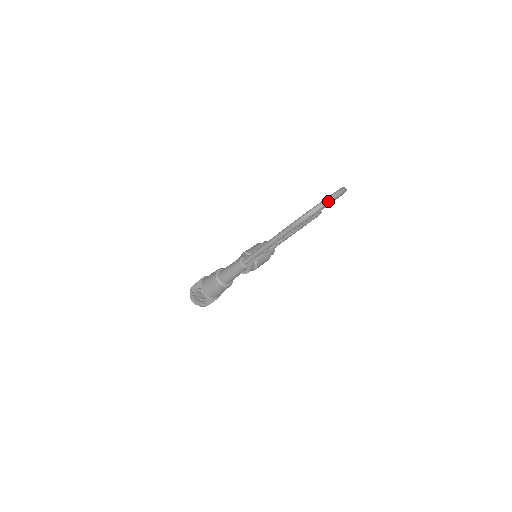
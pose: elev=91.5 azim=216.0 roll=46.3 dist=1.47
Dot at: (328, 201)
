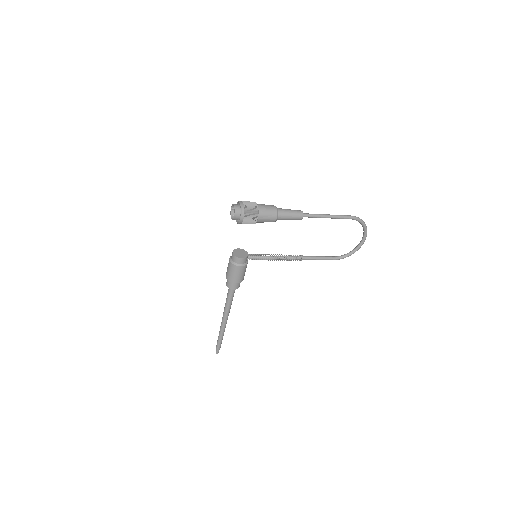
Dot at: occluded
